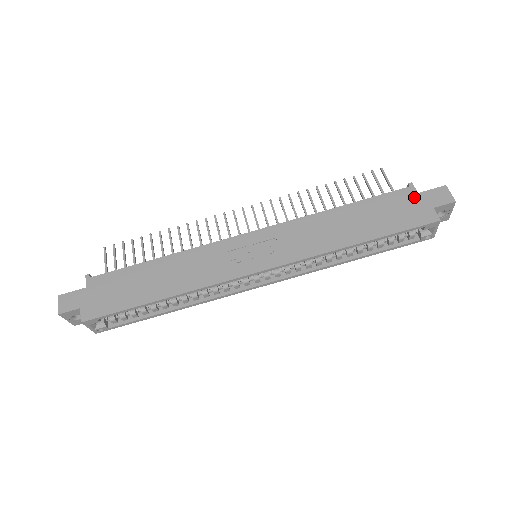
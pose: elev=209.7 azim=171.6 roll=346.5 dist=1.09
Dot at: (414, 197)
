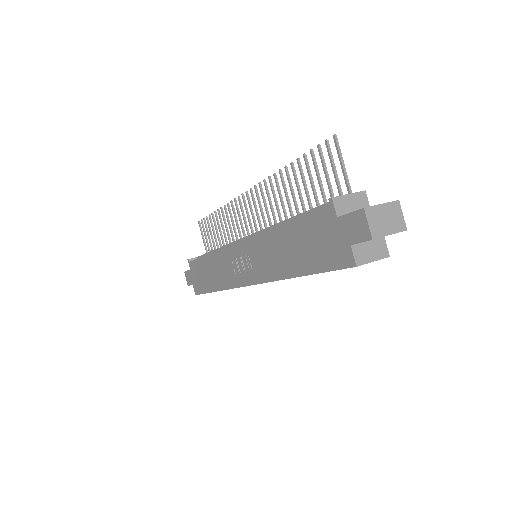
Dot at: (333, 224)
